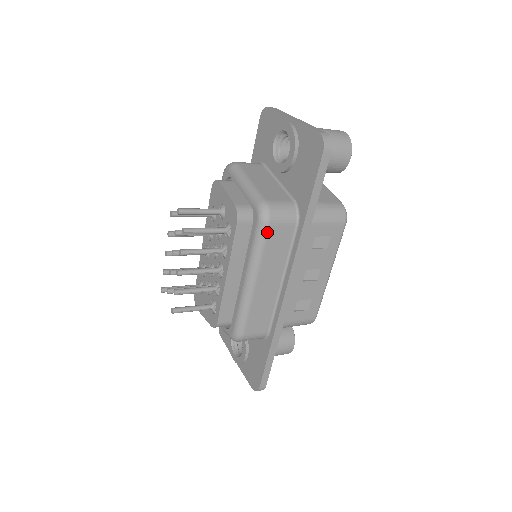
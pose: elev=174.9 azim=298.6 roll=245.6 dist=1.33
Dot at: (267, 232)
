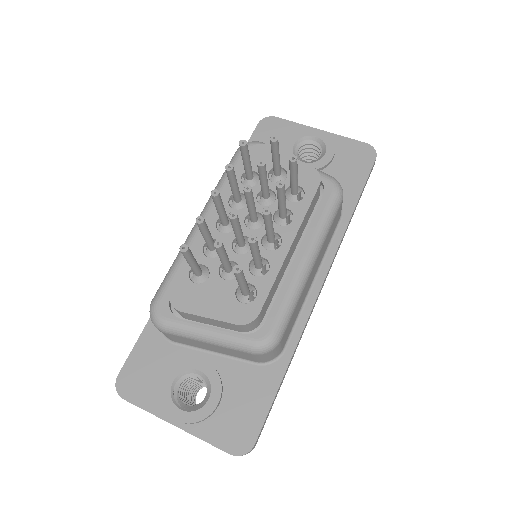
Dot at: (339, 207)
